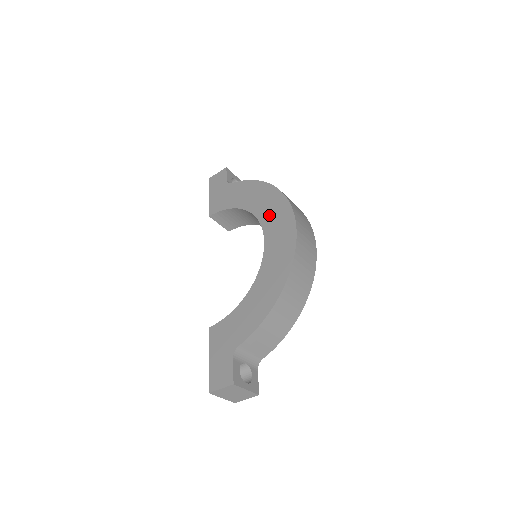
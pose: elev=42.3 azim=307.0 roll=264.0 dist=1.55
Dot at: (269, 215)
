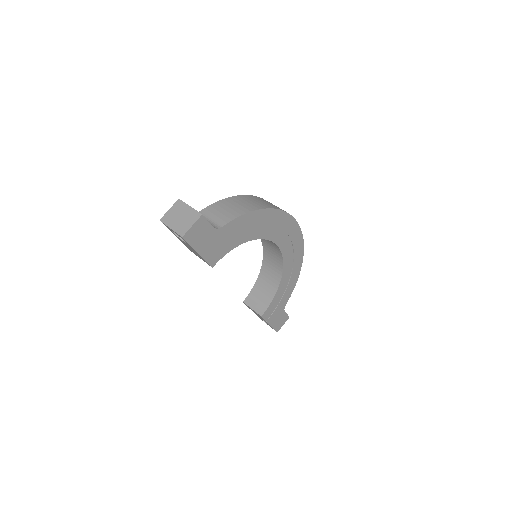
Dot at: occluded
